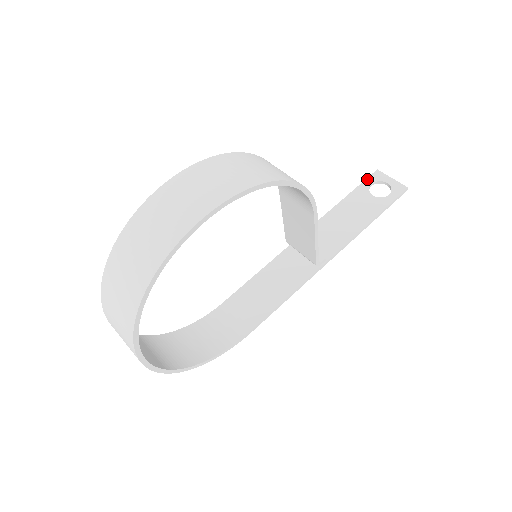
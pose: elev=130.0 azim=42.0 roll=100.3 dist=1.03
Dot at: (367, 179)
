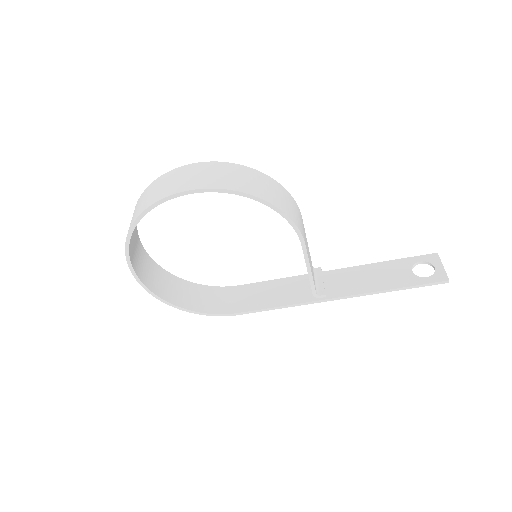
Dot at: (421, 256)
